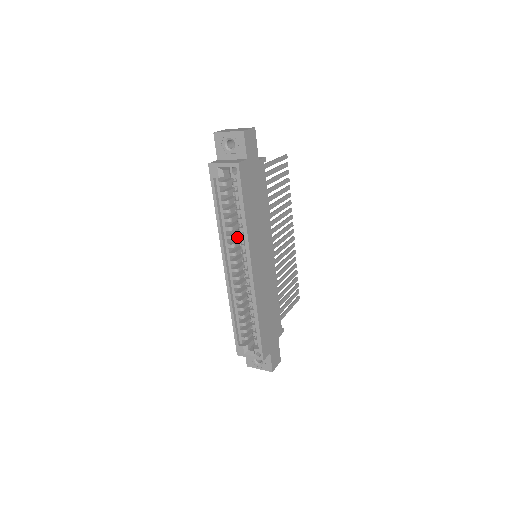
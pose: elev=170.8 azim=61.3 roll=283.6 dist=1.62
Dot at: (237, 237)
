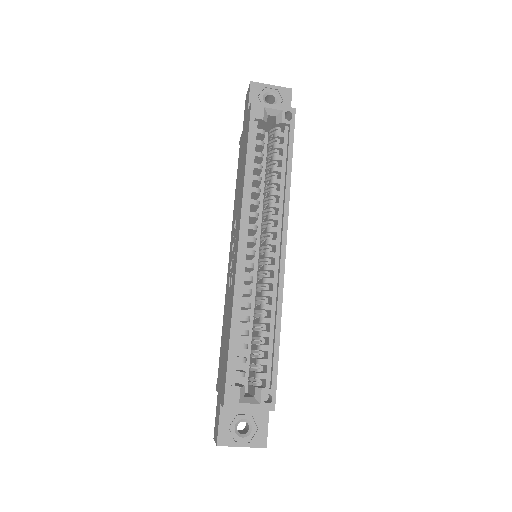
Dot at: occluded
